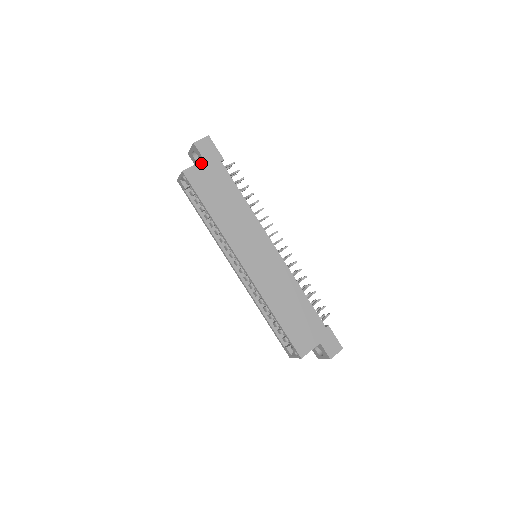
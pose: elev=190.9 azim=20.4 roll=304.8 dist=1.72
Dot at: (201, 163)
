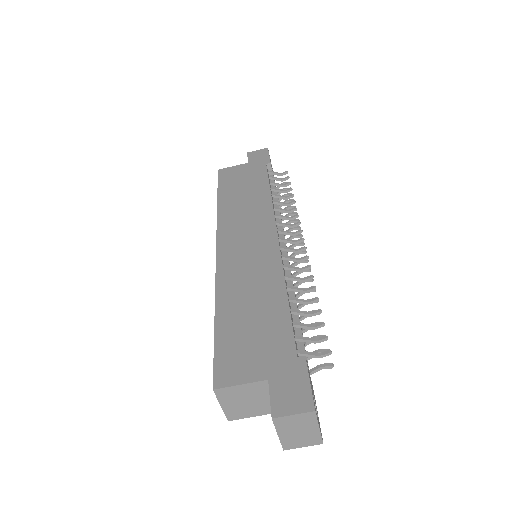
Dot at: (243, 165)
